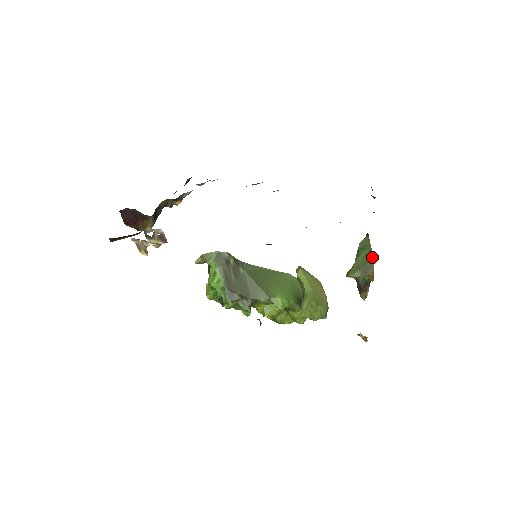
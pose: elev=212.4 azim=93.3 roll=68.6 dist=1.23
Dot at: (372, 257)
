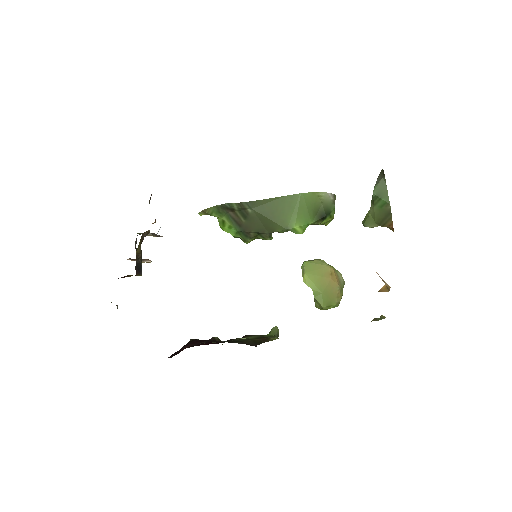
Dot at: (389, 209)
